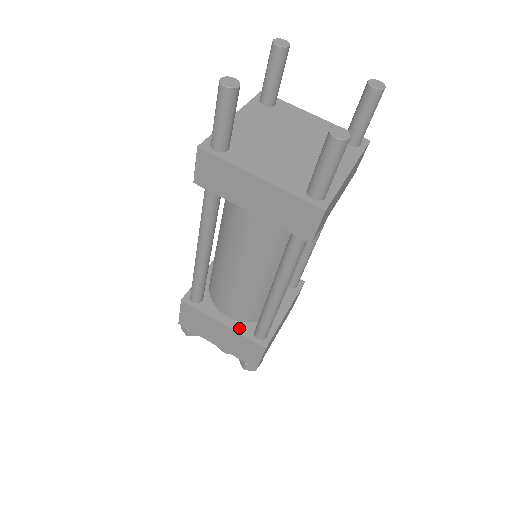
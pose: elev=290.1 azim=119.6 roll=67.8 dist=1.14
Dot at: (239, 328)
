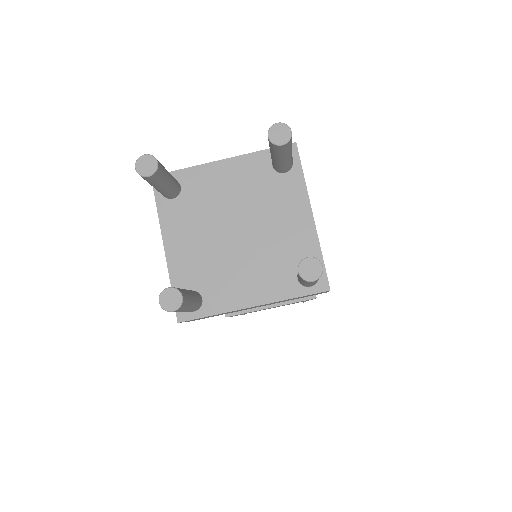
Dot at: occluded
